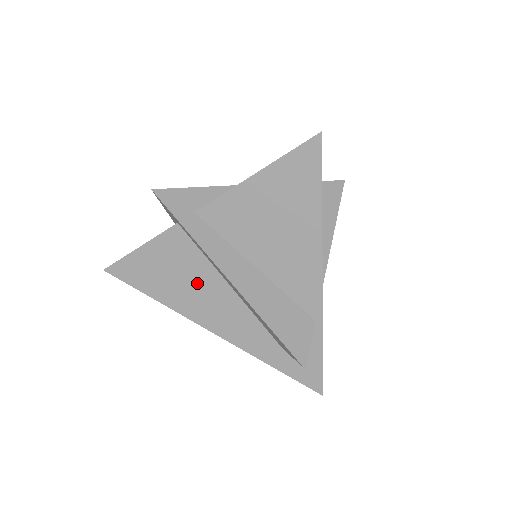
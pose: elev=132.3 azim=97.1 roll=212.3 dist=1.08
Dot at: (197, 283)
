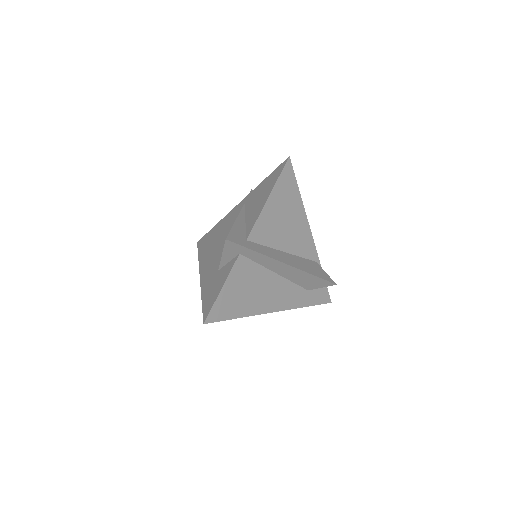
Dot at: (260, 286)
